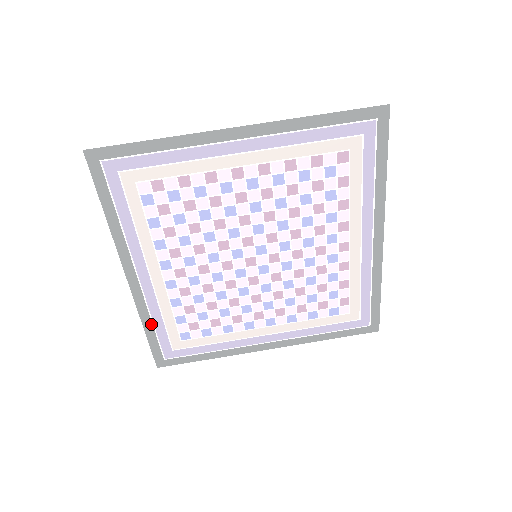
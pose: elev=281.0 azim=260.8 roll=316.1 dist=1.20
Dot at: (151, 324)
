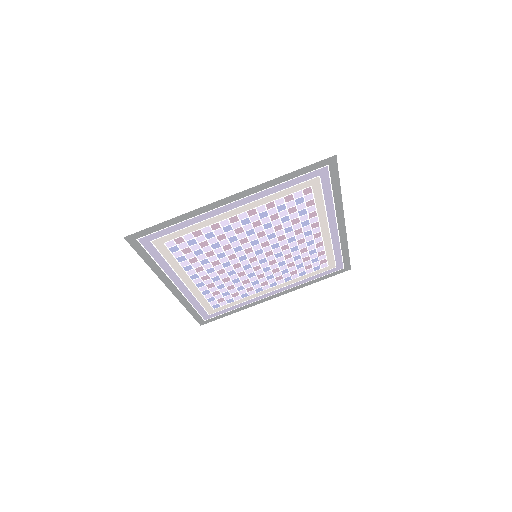
Dot at: (191, 307)
